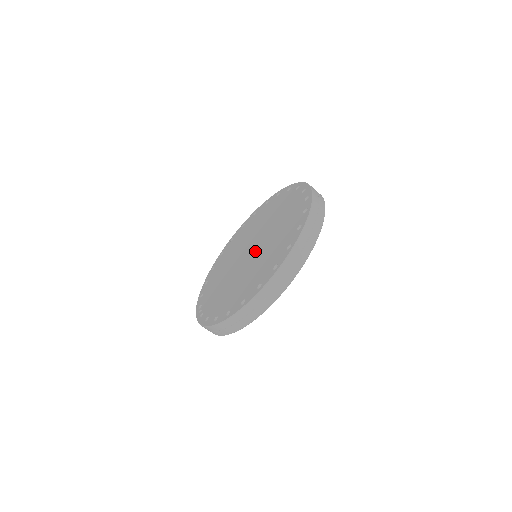
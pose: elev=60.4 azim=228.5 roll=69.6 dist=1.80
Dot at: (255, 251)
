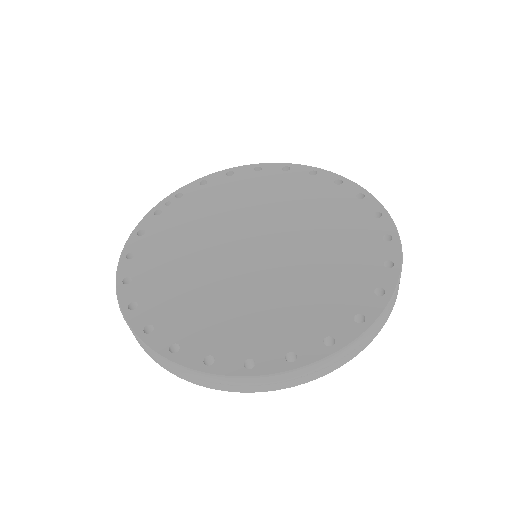
Dot at: (245, 264)
